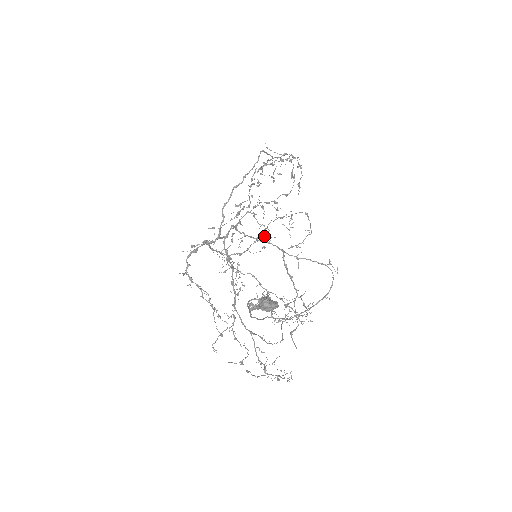
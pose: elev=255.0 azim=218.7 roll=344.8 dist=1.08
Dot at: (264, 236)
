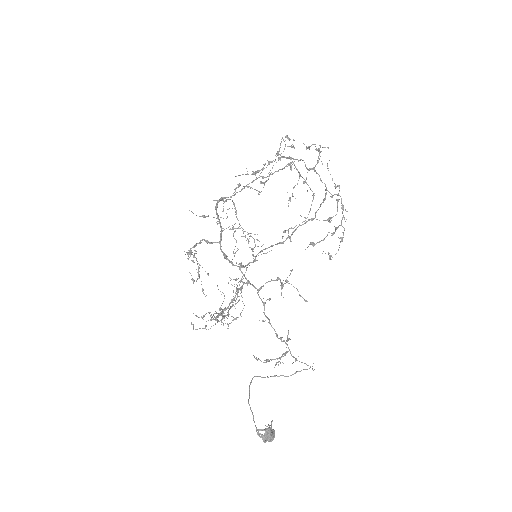
Dot at: occluded
